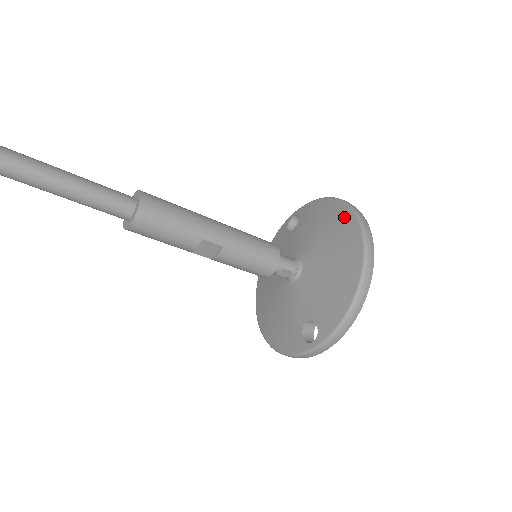
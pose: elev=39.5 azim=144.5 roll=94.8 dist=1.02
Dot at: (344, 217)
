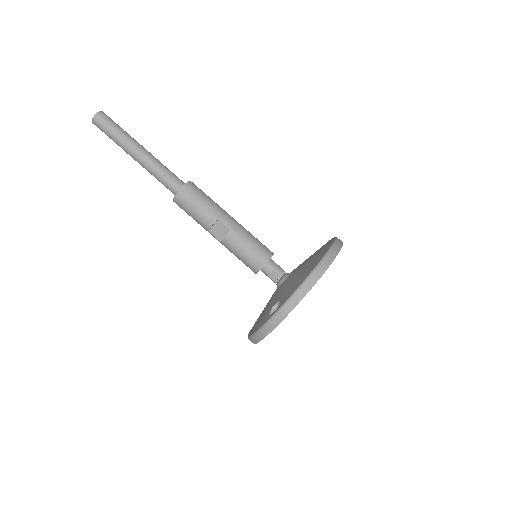
Dot at: (328, 242)
